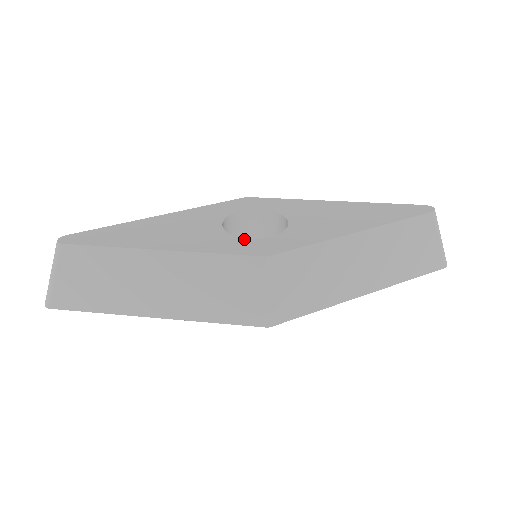
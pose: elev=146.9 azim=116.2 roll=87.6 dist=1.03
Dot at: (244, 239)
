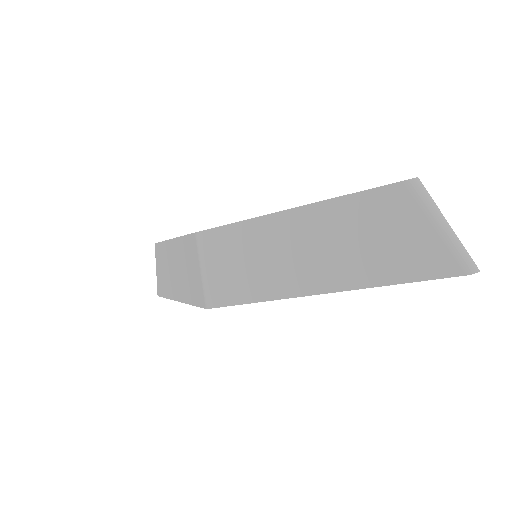
Dot at: occluded
